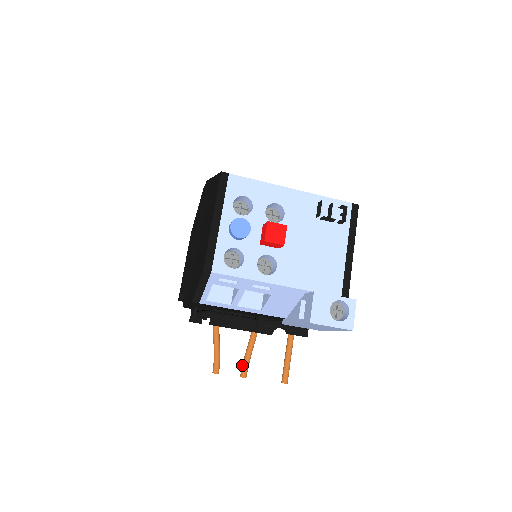
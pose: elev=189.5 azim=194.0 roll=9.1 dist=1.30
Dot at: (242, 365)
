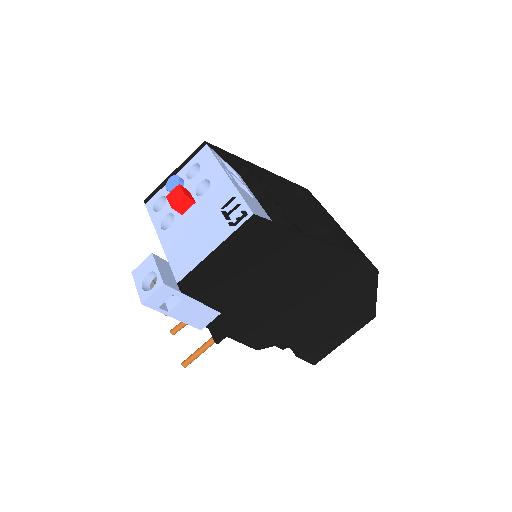
Dot at: (178, 324)
